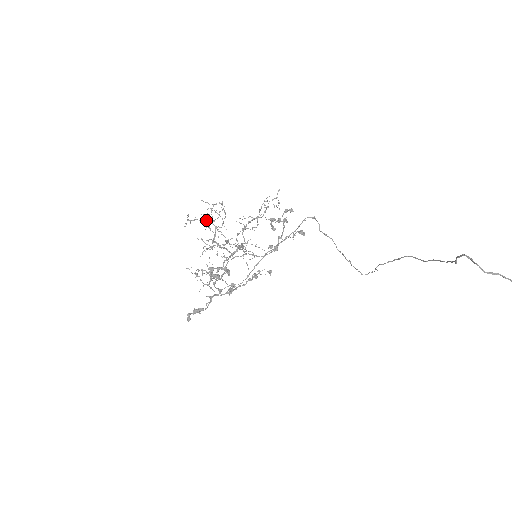
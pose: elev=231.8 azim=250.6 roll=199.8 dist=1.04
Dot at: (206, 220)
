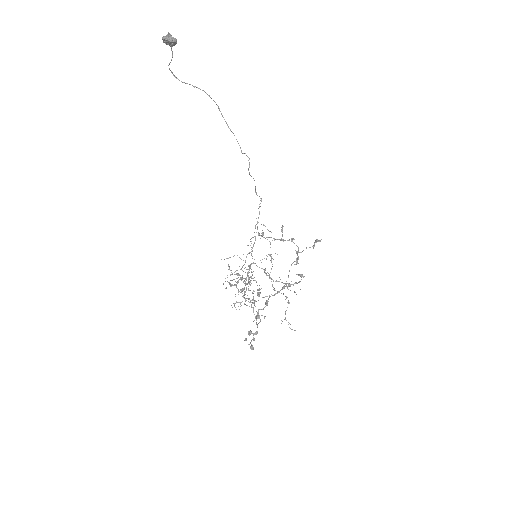
Dot at: occluded
